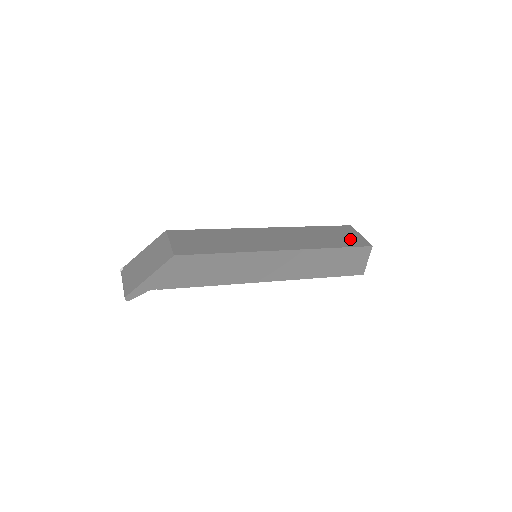
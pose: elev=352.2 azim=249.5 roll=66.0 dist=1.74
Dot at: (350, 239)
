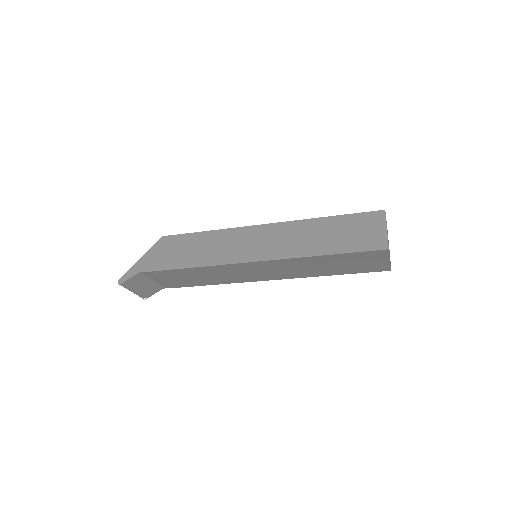
Dot at: occluded
